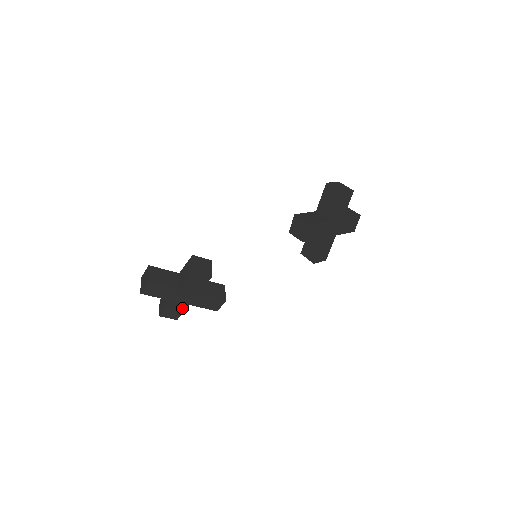
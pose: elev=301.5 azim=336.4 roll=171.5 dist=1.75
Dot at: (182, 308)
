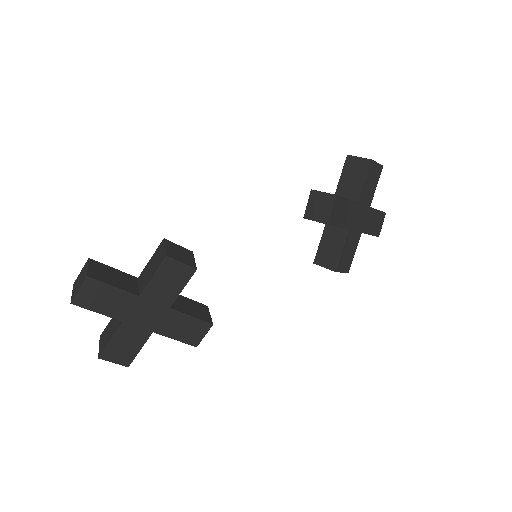
Dot at: (140, 340)
